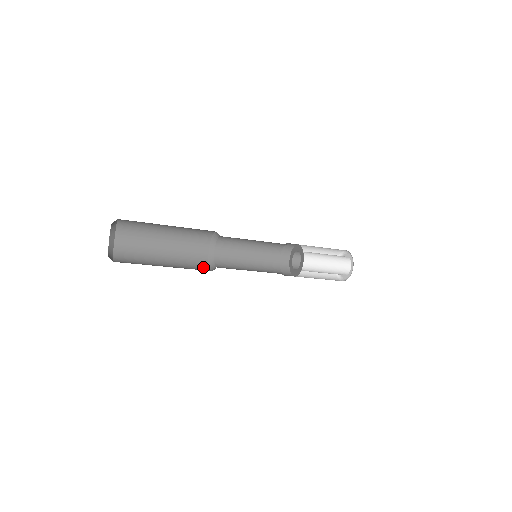
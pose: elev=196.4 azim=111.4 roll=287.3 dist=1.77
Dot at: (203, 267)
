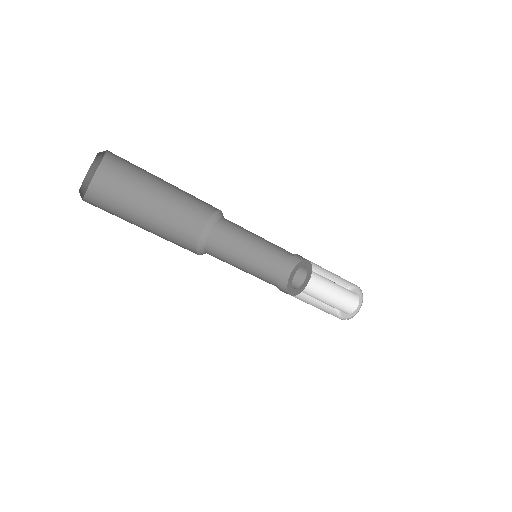
Dot at: (190, 250)
